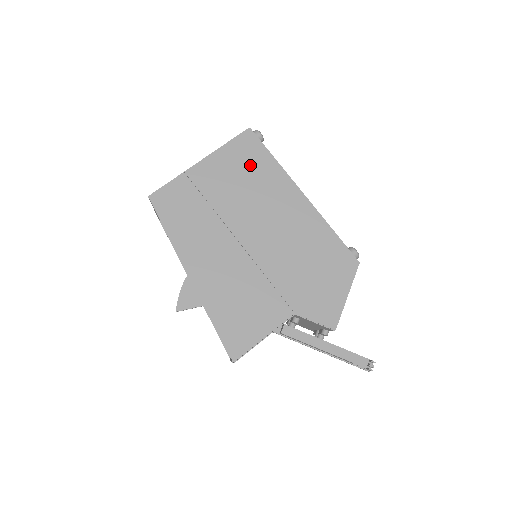
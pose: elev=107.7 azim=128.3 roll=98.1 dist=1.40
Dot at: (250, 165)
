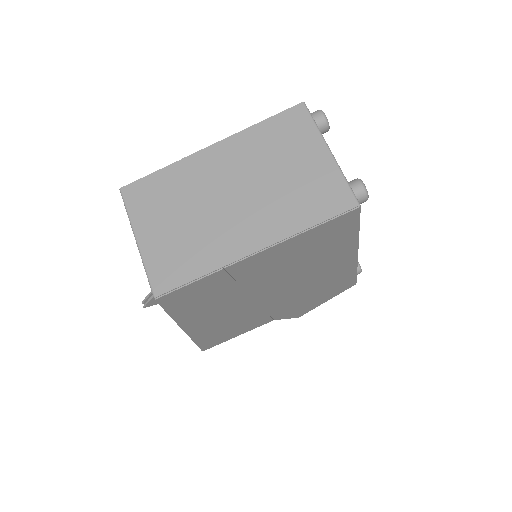
Dot at: (322, 245)
